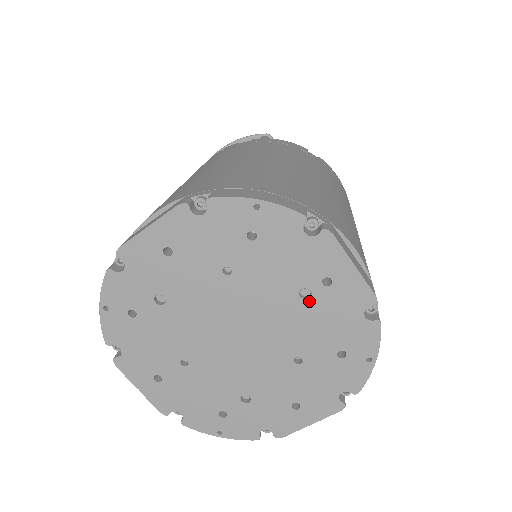
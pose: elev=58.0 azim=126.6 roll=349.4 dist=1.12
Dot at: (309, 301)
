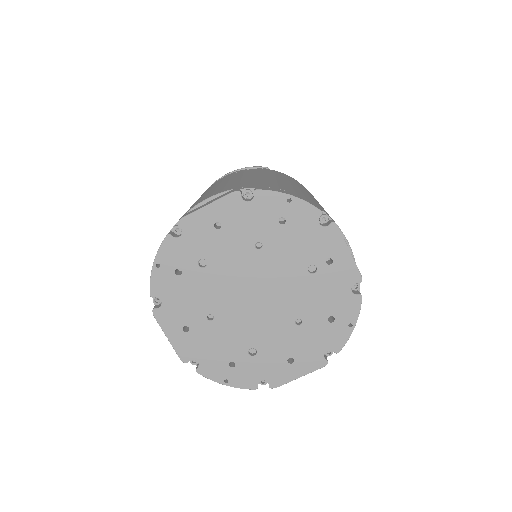
Dot at: (314, 275)
